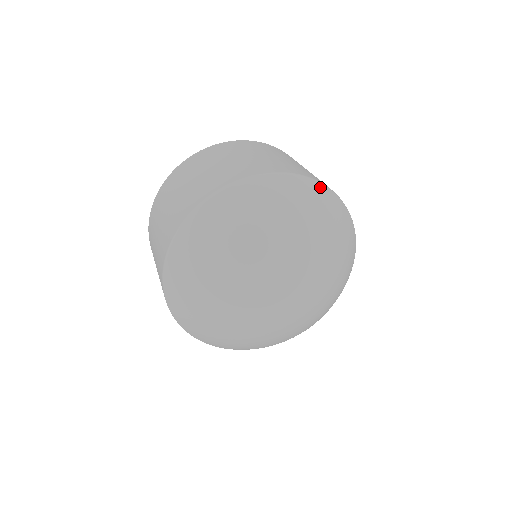
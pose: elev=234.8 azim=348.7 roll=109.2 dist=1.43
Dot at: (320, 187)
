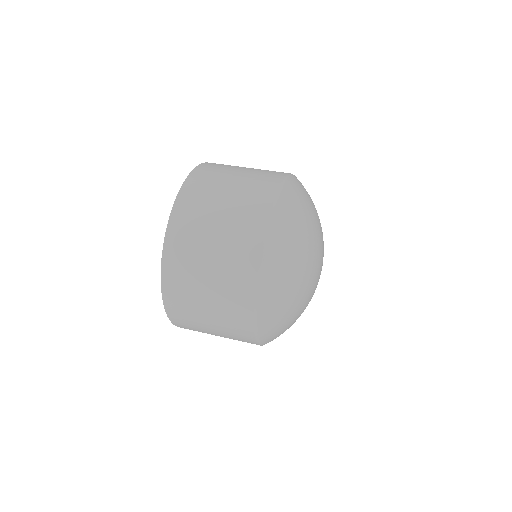
Dot at: occluded
